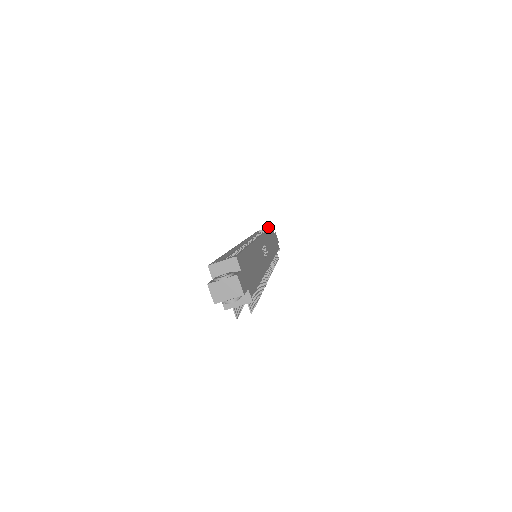
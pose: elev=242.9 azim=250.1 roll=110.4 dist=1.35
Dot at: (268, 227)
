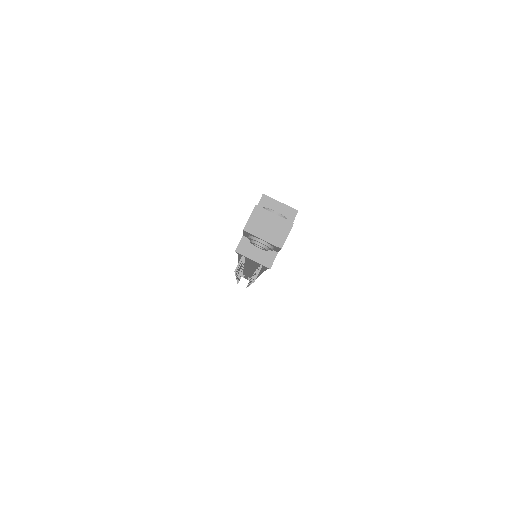
Dot at: occluded
